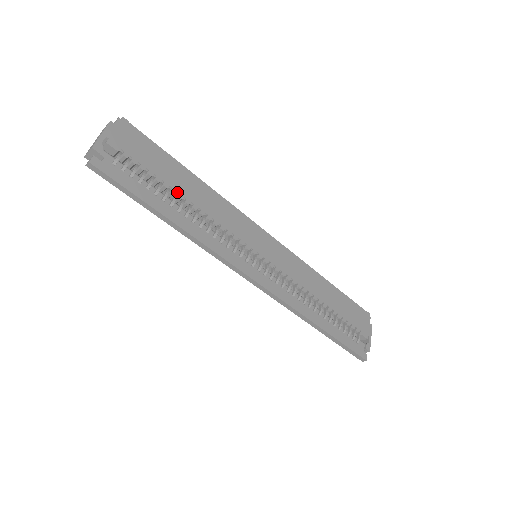
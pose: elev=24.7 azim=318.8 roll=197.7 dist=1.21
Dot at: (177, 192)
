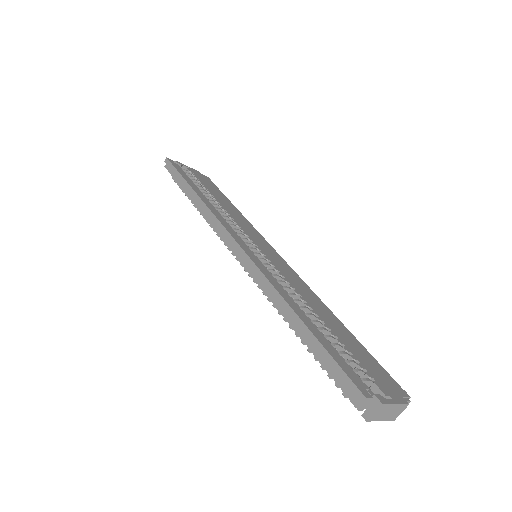
Dot at: (213, 197)
